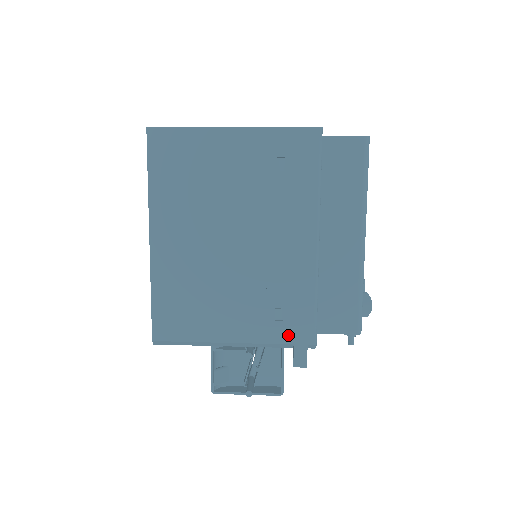
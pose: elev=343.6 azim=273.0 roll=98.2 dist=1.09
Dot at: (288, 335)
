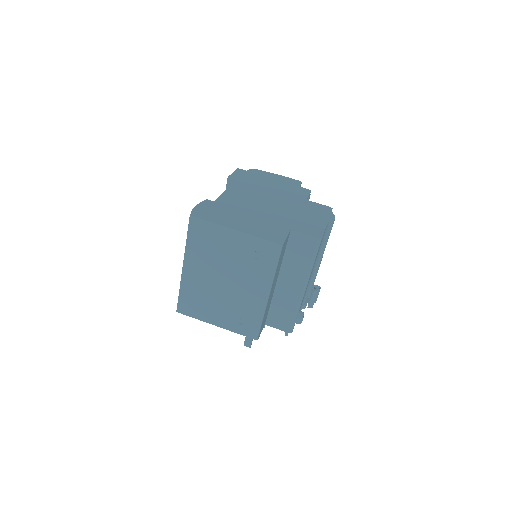
Dot at: (244, 332)
